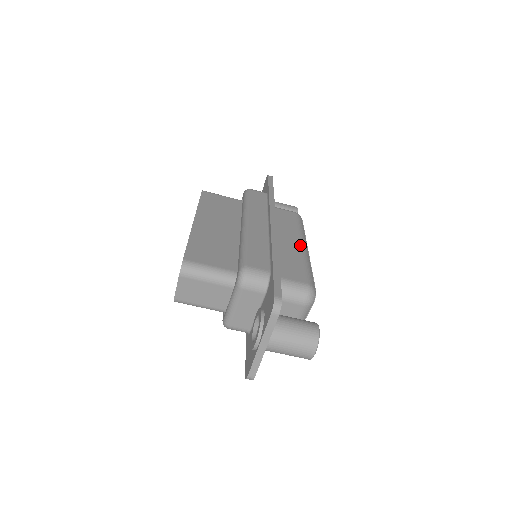
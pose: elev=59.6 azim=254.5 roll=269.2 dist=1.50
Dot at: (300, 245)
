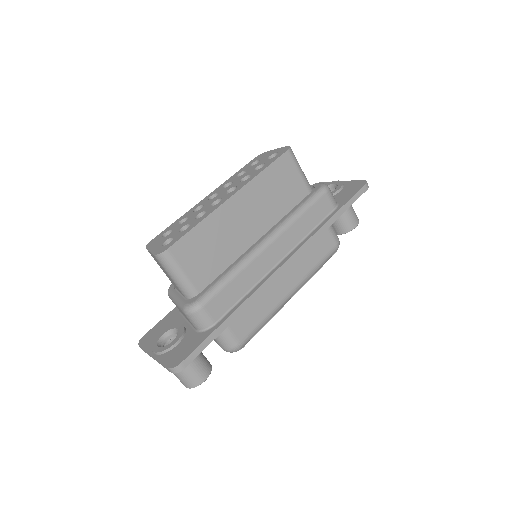
Dot at: (288, 293)
